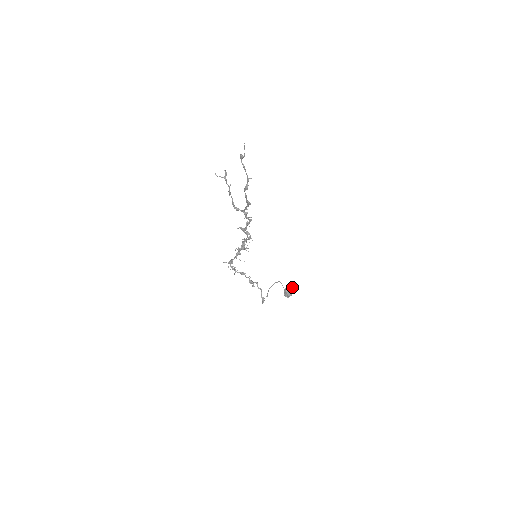
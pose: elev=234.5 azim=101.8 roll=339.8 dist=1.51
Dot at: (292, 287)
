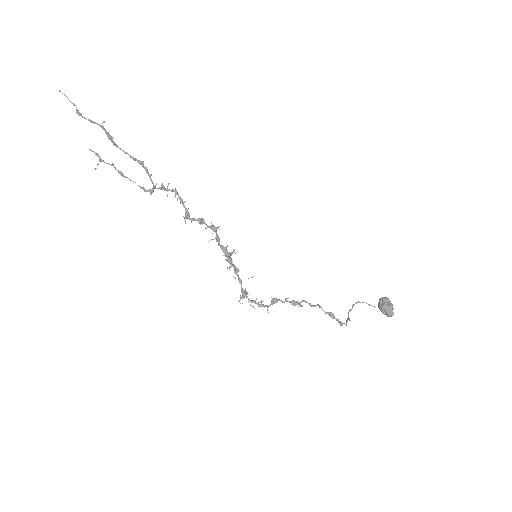
Dot at: (383, 297)
